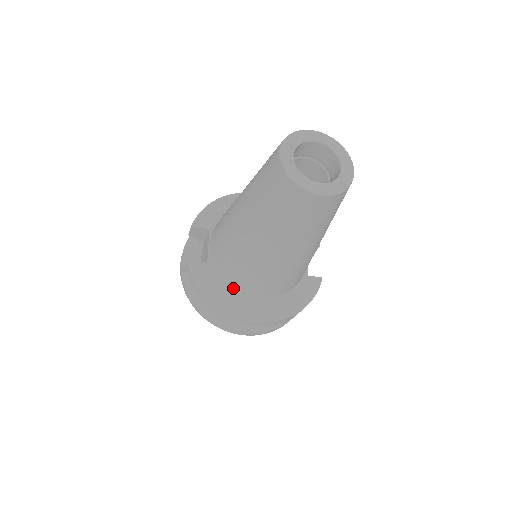
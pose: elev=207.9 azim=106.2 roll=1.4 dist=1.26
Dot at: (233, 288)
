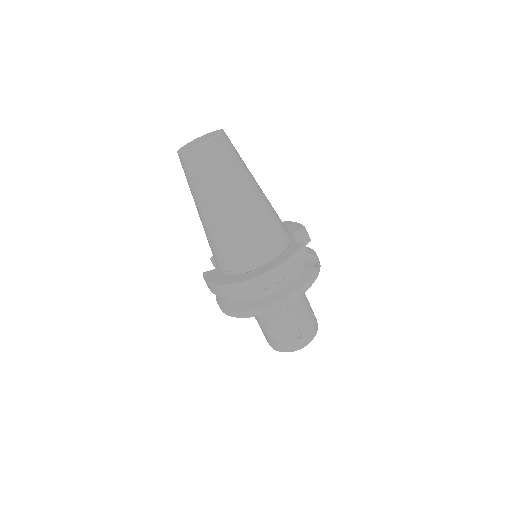
Dot at: (228, 272)
